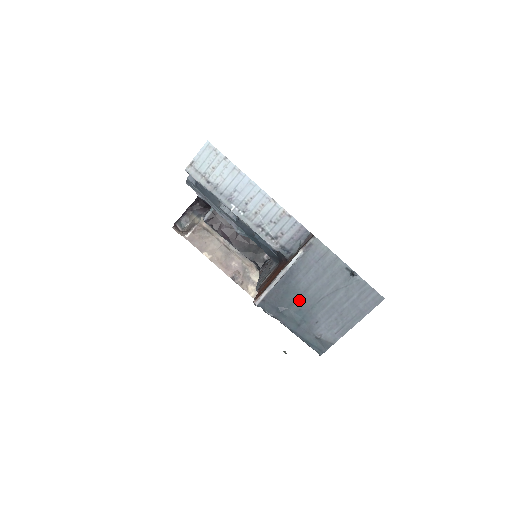
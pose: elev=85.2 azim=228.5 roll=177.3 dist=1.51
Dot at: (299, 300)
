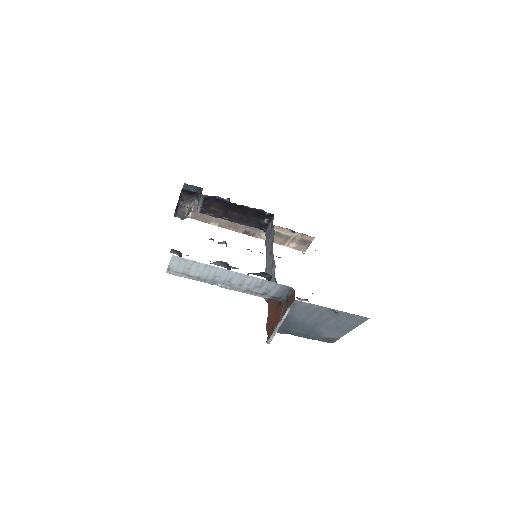
Dot at: (301, 326)
